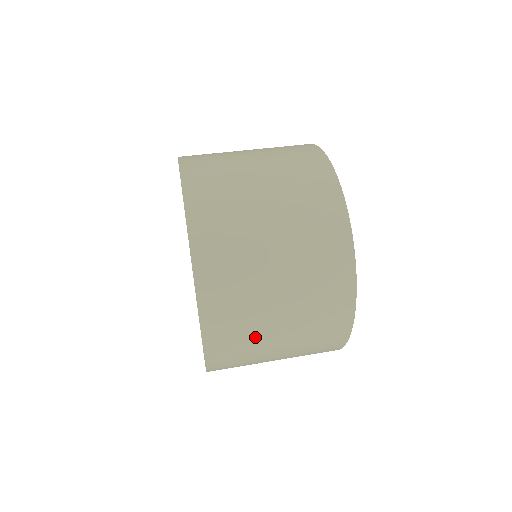
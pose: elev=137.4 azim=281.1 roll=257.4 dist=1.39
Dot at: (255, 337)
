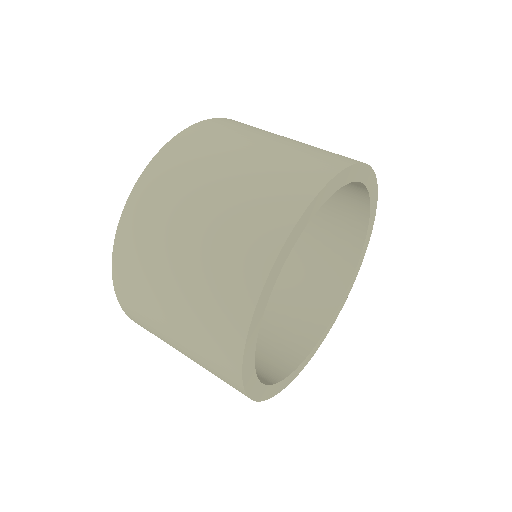
Dot at: (156, 261)
